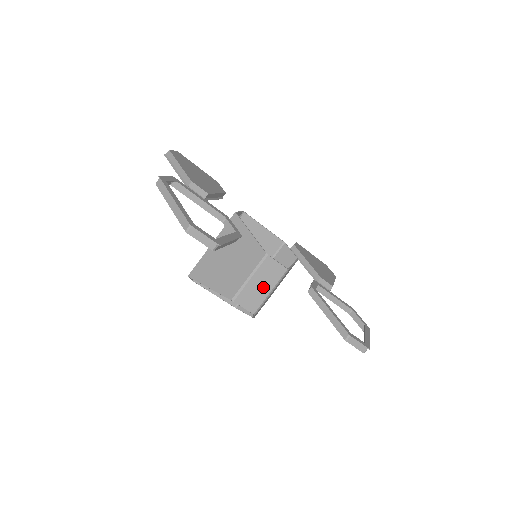
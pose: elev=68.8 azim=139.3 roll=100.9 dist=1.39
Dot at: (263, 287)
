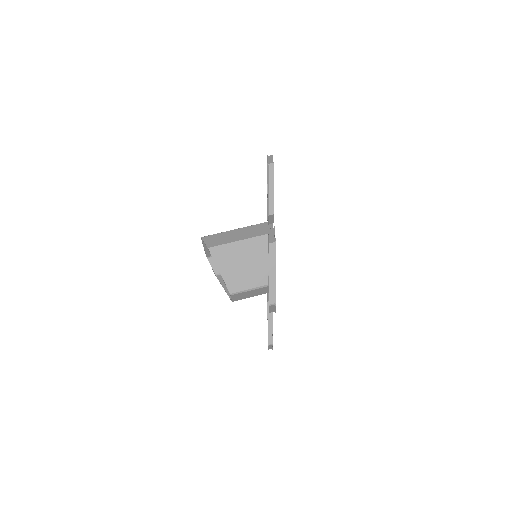
Dot at: (252, 294)
